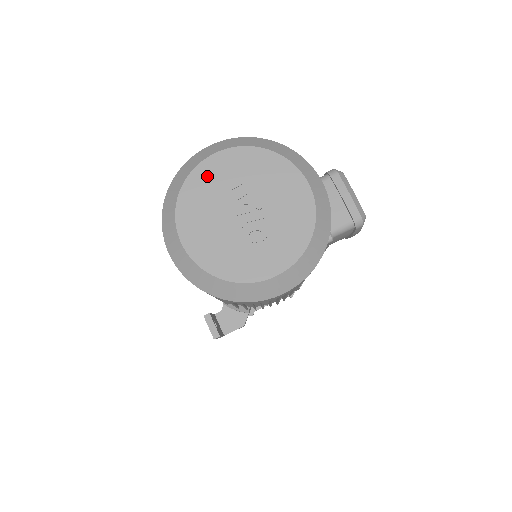
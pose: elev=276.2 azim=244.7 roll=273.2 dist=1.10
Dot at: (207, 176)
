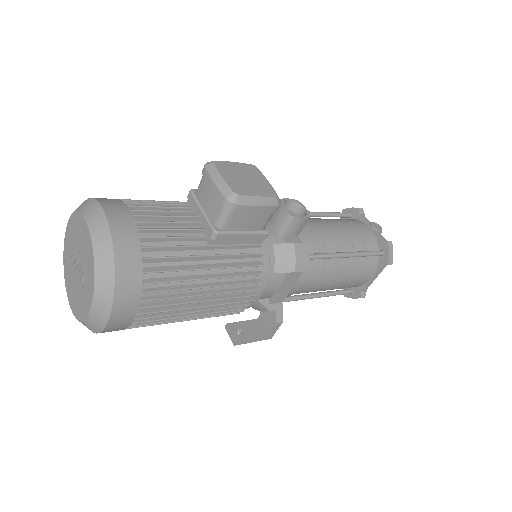
Dot at: (67, 249)
